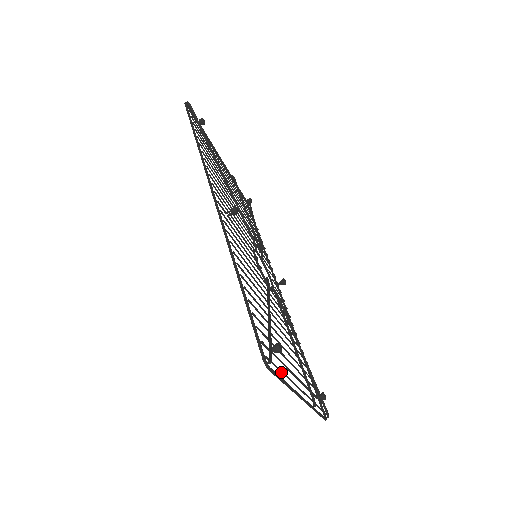
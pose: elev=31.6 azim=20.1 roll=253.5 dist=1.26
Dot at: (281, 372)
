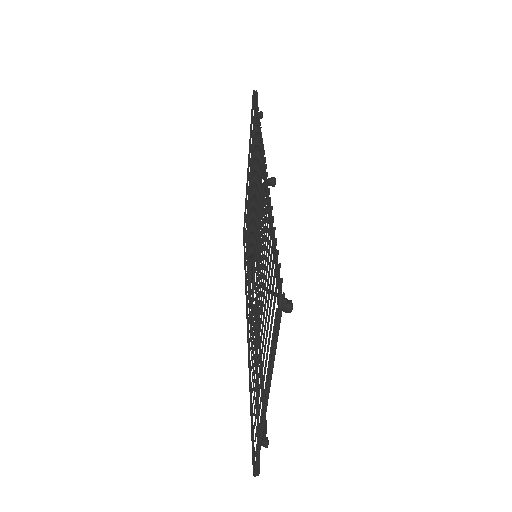
Dot at: occluded
